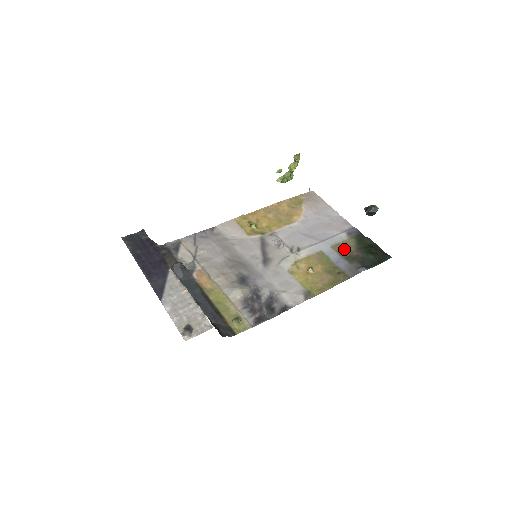
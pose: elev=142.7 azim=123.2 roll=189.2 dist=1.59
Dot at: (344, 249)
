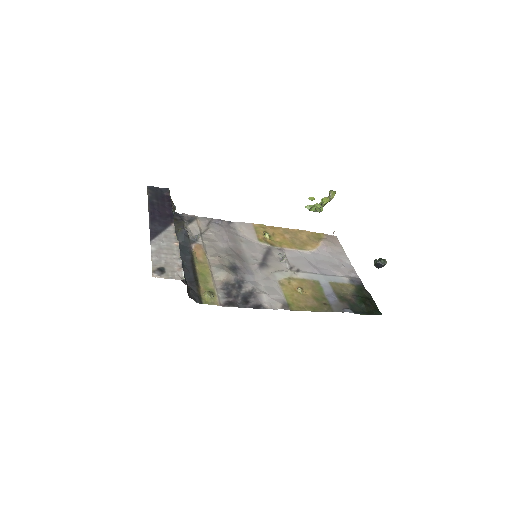
Dot at: (340, 289)
